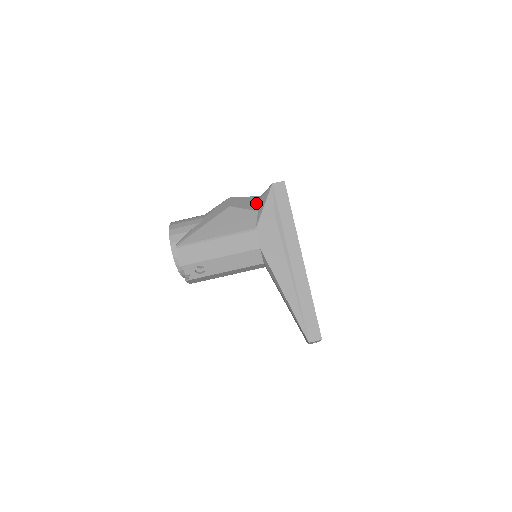
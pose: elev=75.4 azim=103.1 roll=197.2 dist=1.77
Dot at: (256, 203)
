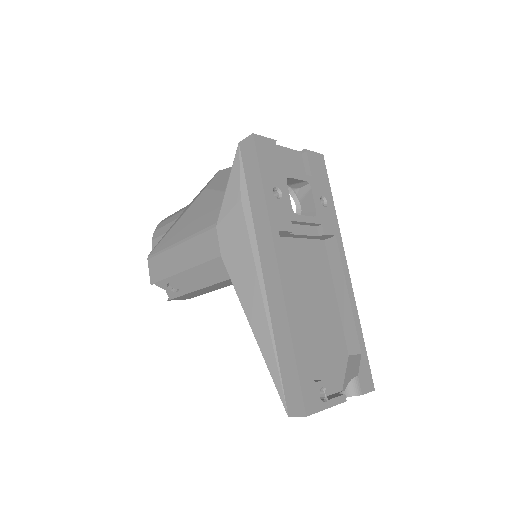
Dot at: occluded
